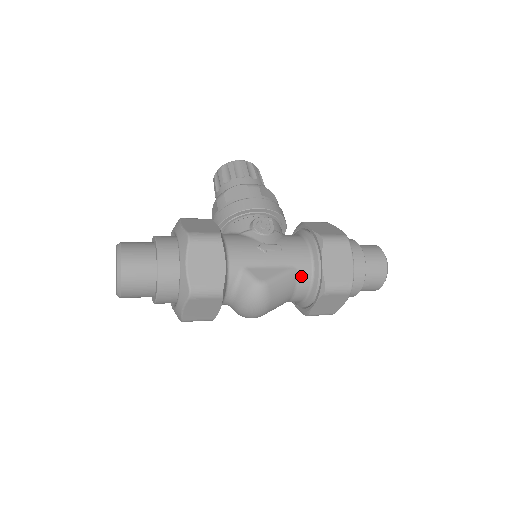
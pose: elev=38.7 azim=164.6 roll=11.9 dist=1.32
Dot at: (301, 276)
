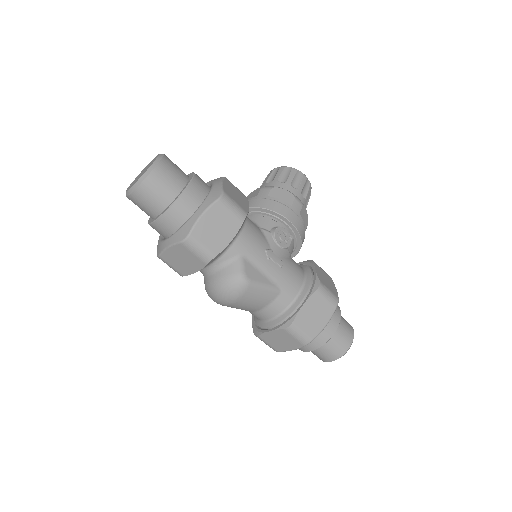
Dot at: (279, 300)
